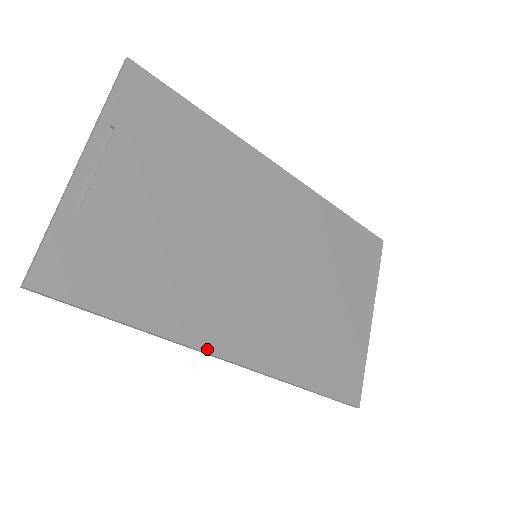
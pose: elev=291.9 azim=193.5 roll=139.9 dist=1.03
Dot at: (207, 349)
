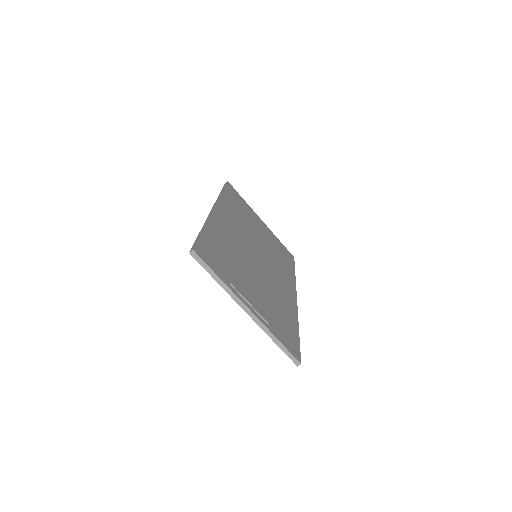
Dot at: (296, 306)
